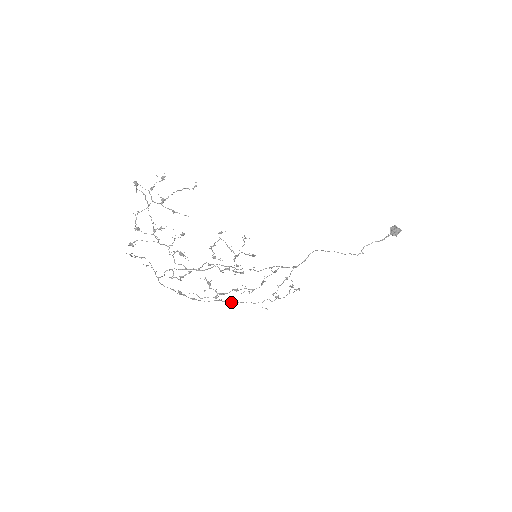
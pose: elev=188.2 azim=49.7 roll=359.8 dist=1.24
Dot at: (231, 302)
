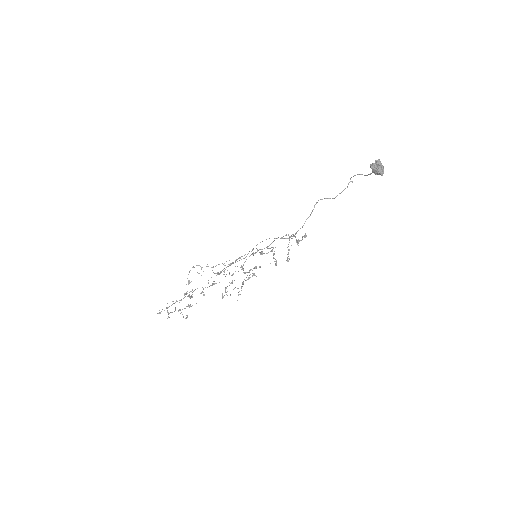
Dot at: occluded
